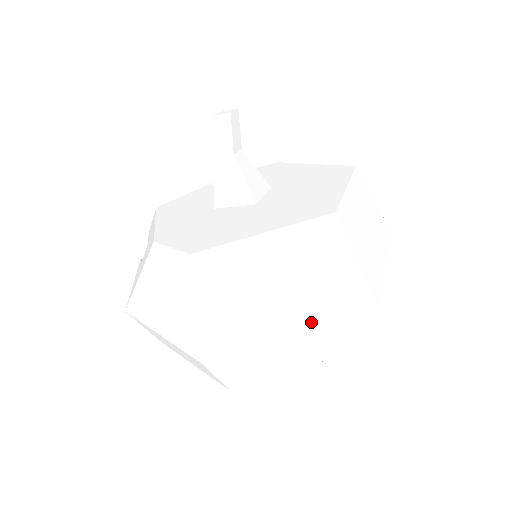
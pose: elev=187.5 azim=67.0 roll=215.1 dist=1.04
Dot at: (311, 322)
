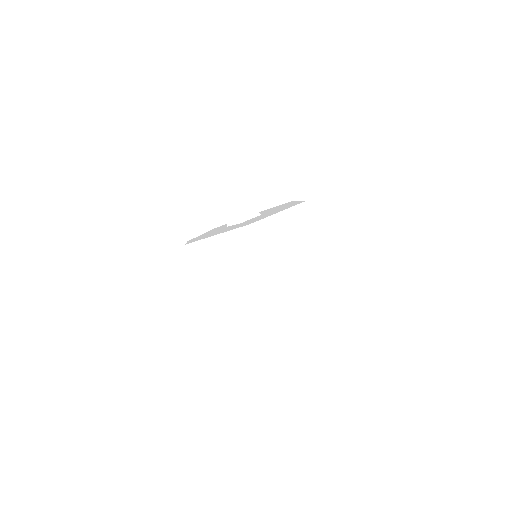
Dot at: (236, 284)
